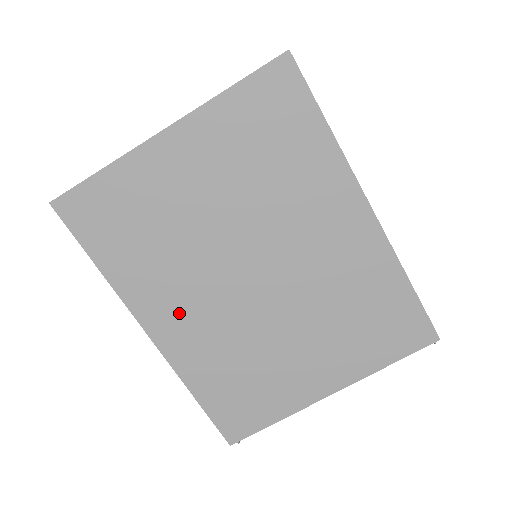
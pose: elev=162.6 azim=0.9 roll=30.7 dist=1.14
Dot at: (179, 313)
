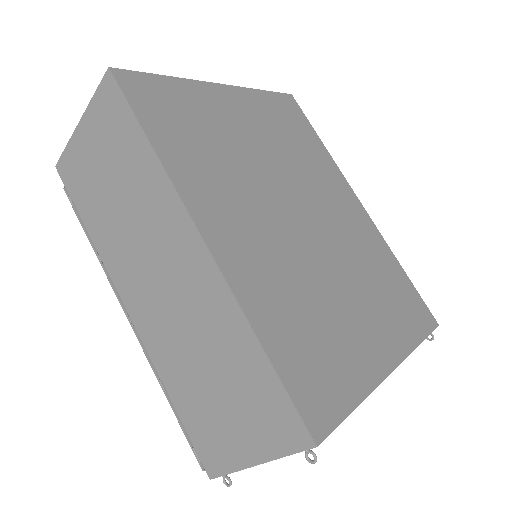
Dot at: (237, 226)
